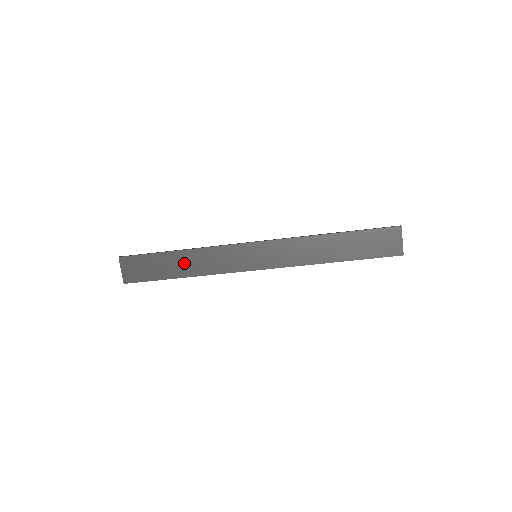
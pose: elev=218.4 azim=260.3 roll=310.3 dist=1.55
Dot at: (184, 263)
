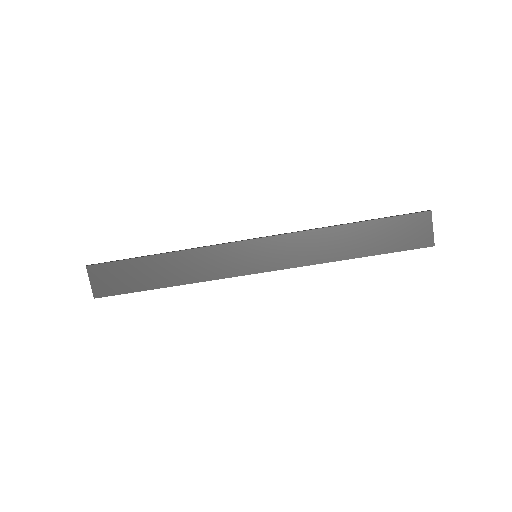
Dot at: (168, 269)
